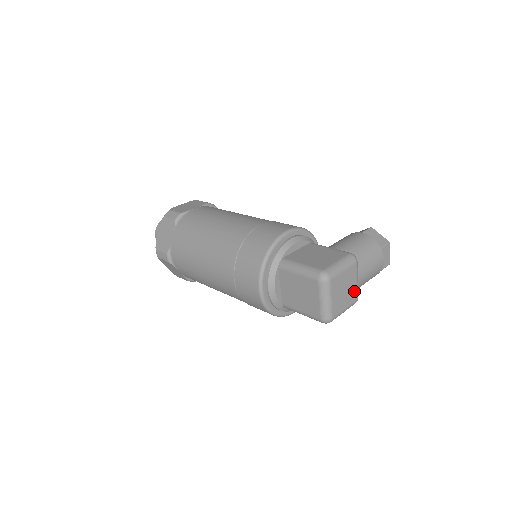
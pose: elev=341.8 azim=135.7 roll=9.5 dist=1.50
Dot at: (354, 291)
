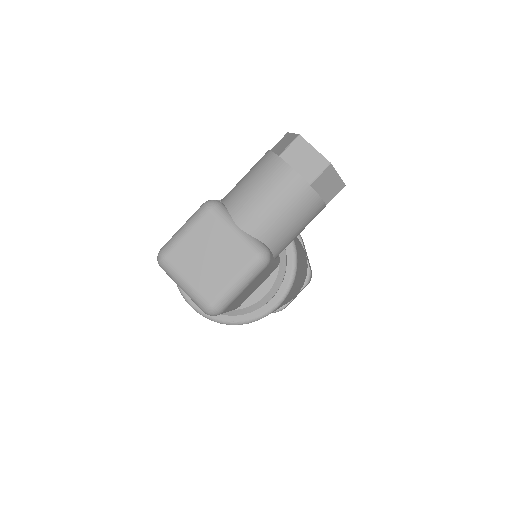
Dot at: (237, 248)
